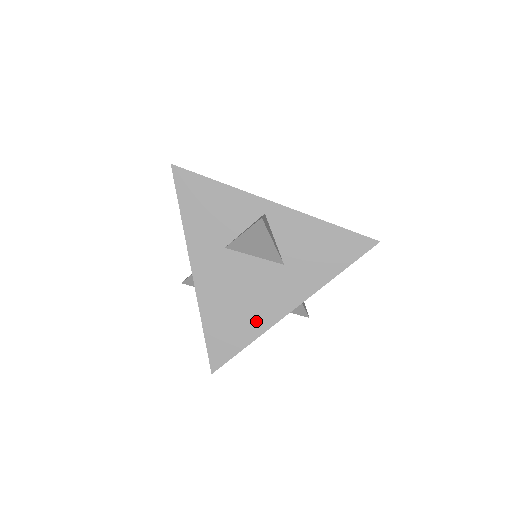
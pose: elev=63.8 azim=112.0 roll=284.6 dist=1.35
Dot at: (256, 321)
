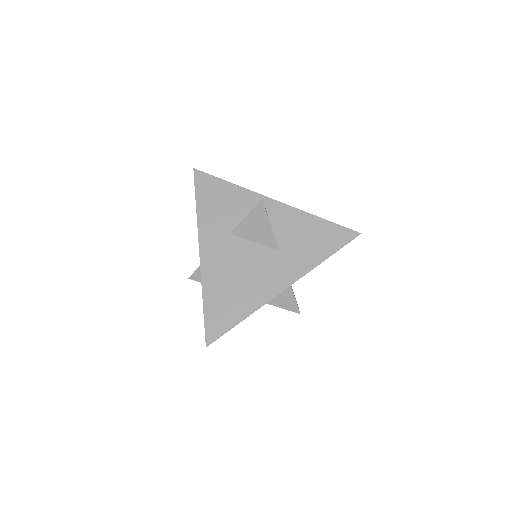
Dot at: (251, 298)
